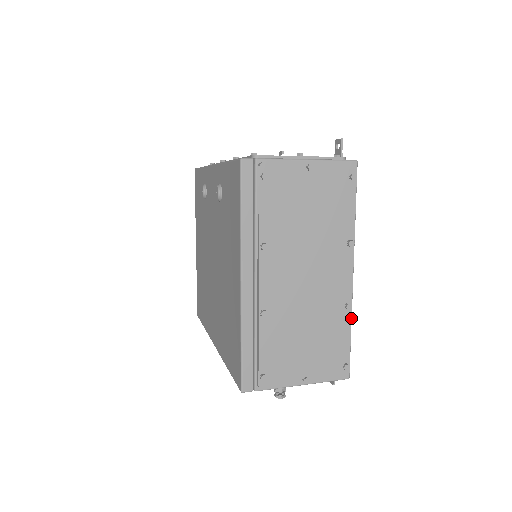
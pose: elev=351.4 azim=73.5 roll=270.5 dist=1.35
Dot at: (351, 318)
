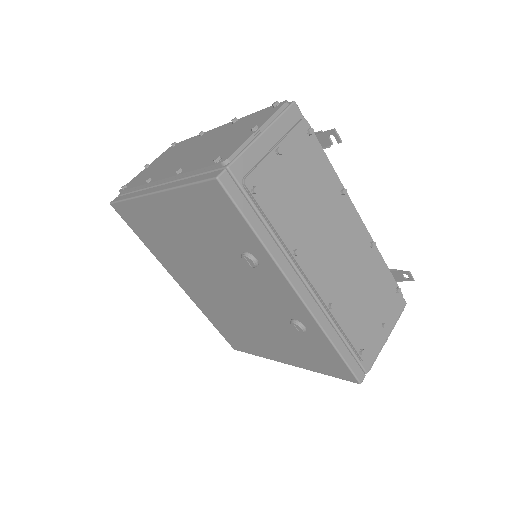
Dot at: occluded
